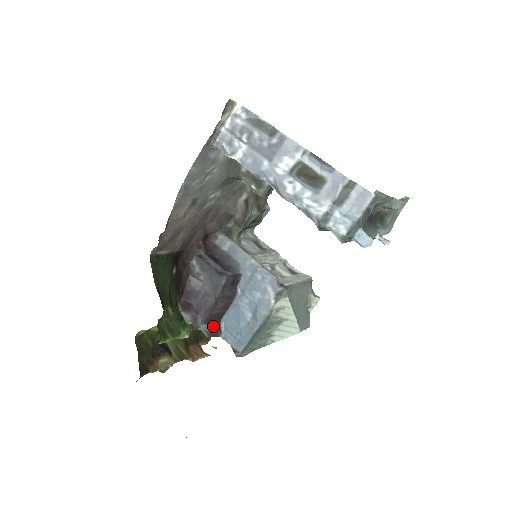
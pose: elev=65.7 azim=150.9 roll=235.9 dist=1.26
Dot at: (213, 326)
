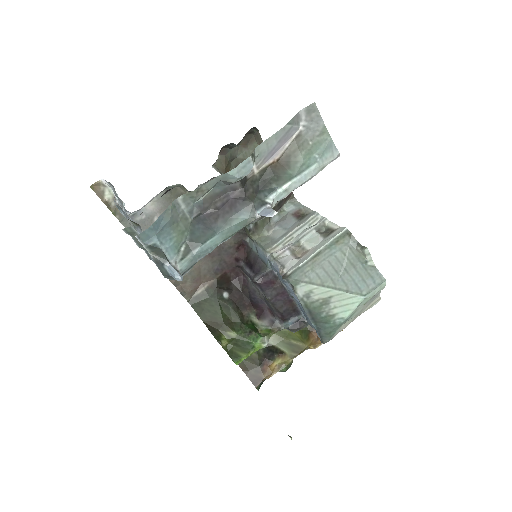
Dot at: (293, 320)
